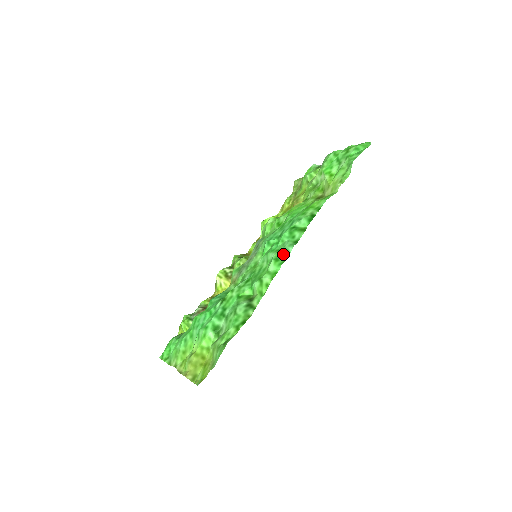
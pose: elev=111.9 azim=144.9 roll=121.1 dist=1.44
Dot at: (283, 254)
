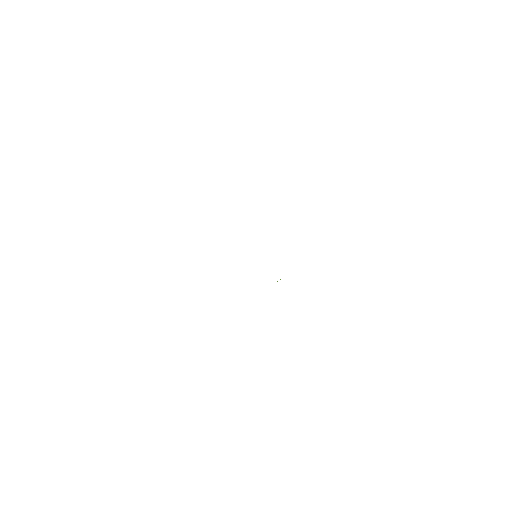
Dot at: occluded
